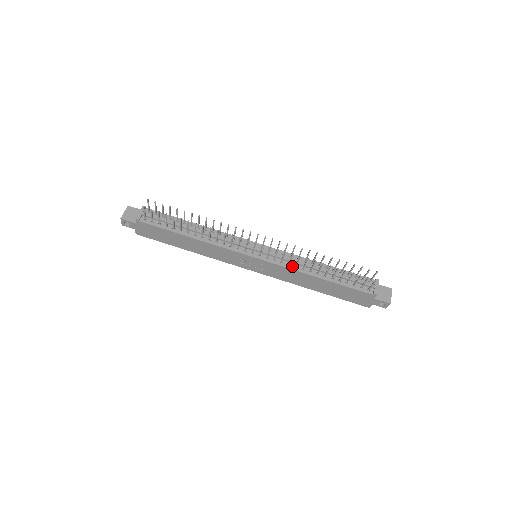
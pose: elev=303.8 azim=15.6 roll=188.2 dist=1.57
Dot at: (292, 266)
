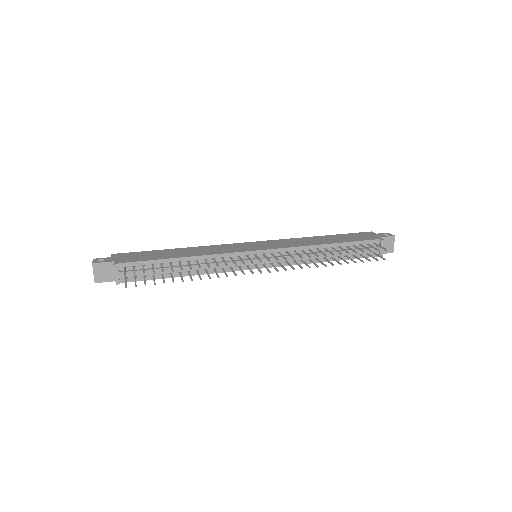
Dot at: (298, 261)
